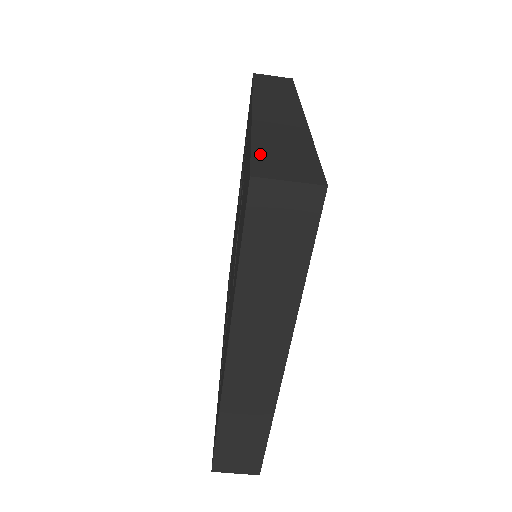
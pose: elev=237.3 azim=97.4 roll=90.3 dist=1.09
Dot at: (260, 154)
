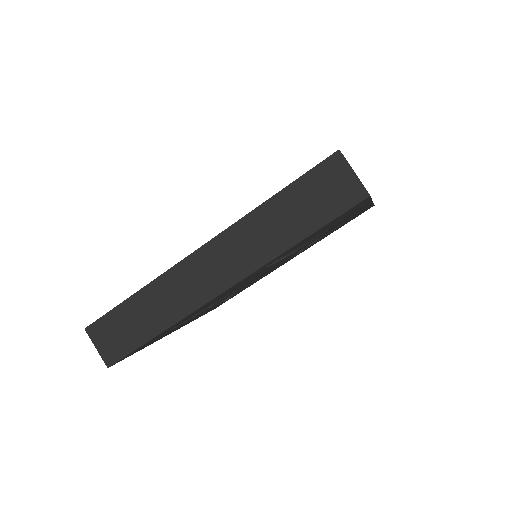
Dot at: occluded
